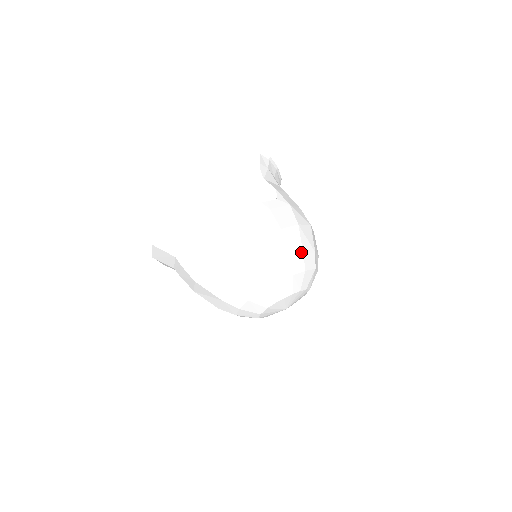
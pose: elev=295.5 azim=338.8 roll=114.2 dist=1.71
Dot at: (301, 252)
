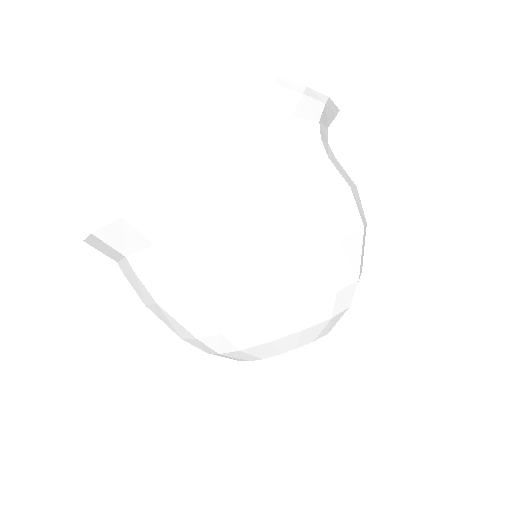
Dot at: (294, 304)
